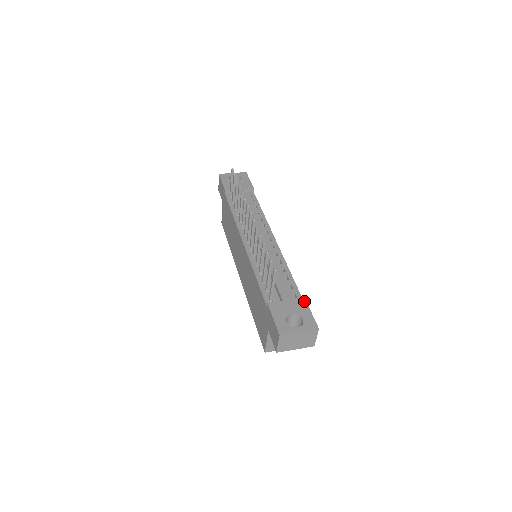
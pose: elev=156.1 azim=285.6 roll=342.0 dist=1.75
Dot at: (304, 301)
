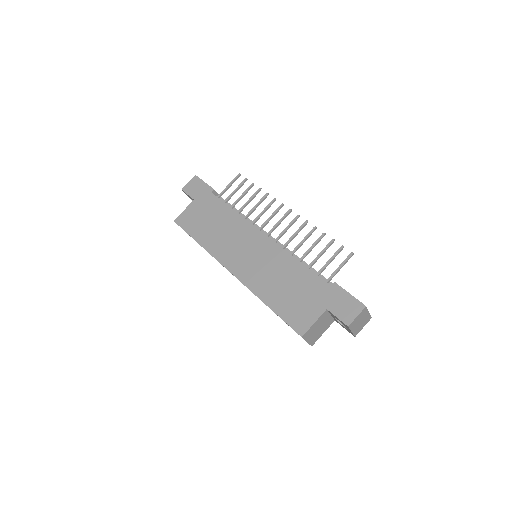
Dot at: occluded
